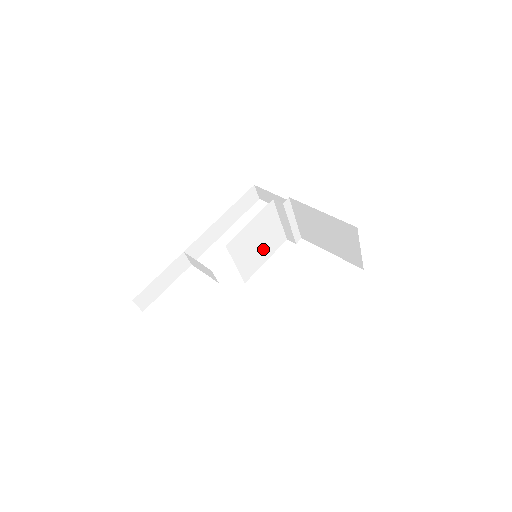
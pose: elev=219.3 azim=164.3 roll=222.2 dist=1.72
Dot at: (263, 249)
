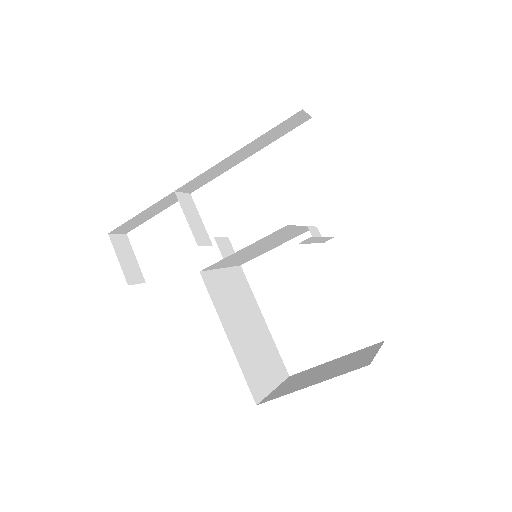
Dot at: (270, 245)
